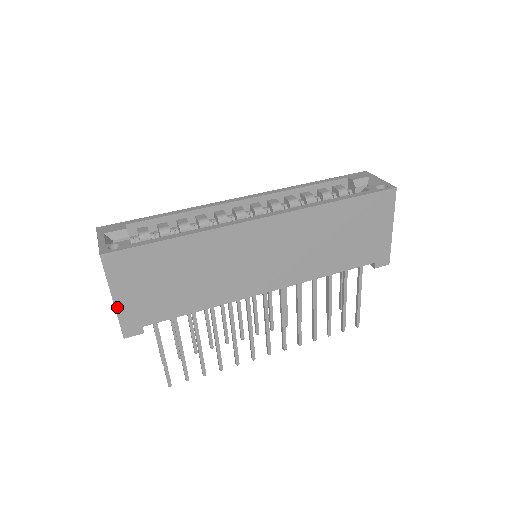
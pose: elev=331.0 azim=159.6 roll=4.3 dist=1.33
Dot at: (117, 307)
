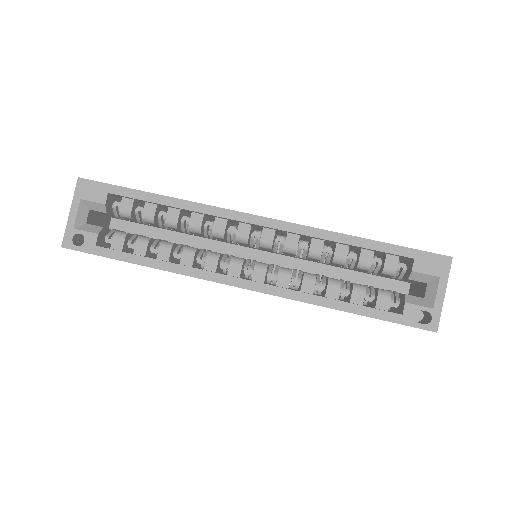
Dot at: occluded
